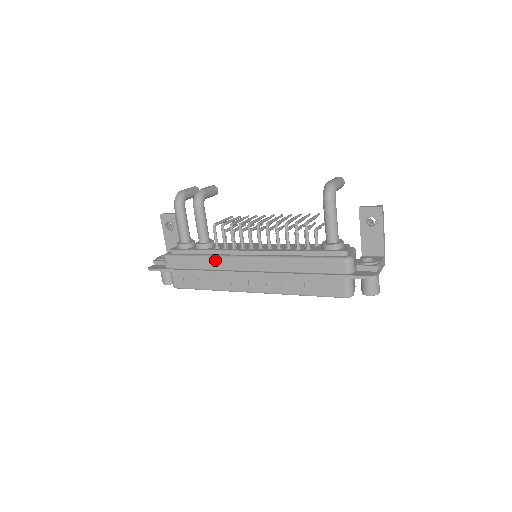
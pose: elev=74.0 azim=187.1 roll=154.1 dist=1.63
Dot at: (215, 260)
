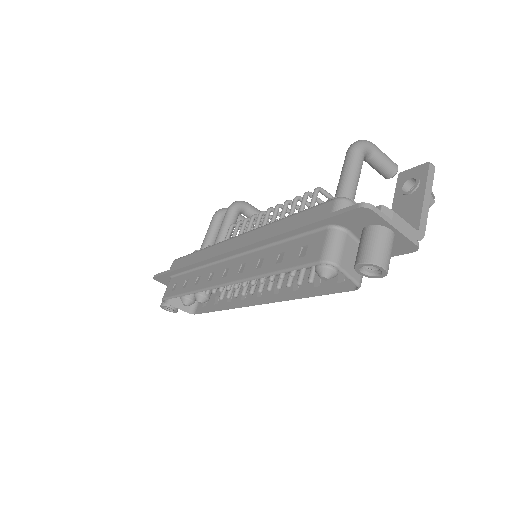
Dot at: (208, 249)
